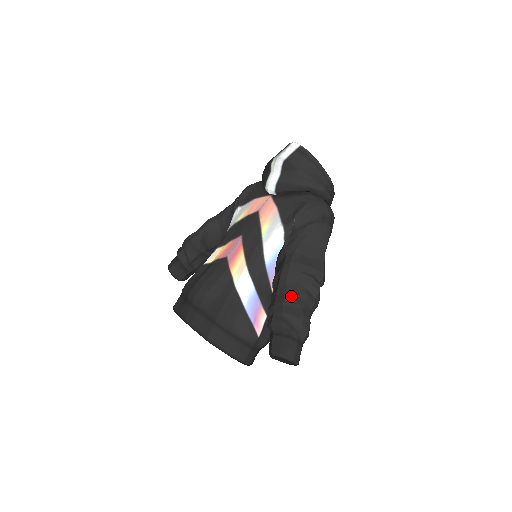
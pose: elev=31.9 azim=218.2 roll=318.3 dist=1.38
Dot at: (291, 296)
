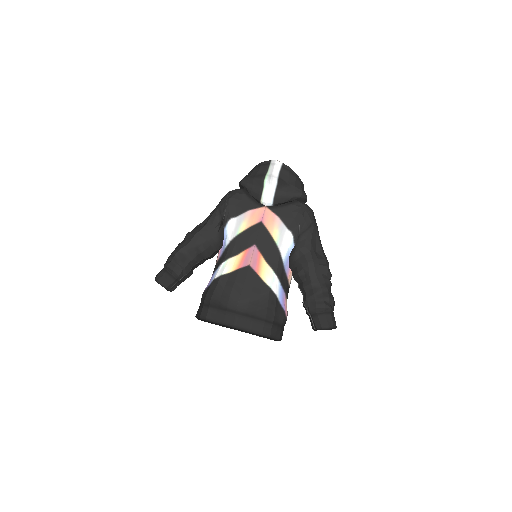
Dot at: (324, 284)
